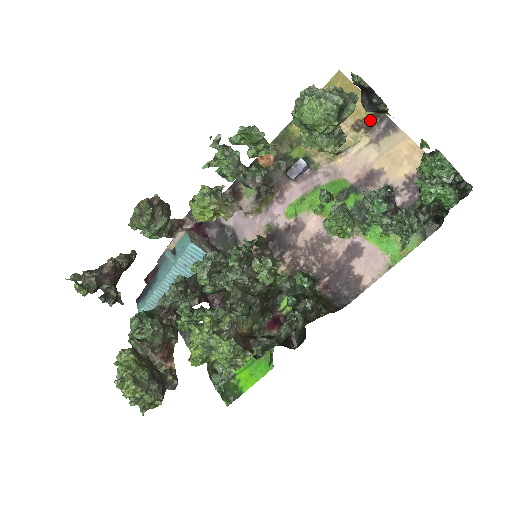
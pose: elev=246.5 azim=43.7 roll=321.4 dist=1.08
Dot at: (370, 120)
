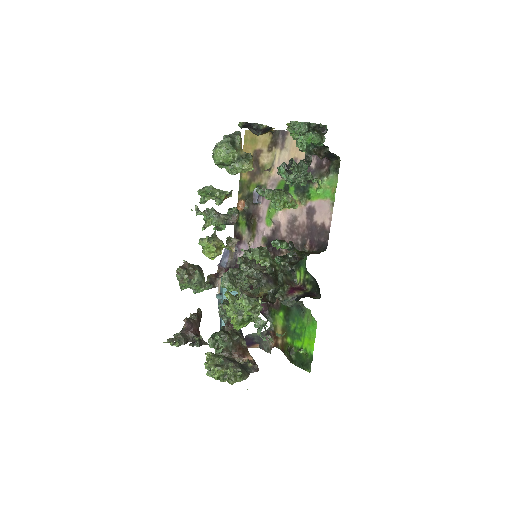
Dot at: (273, 140)
